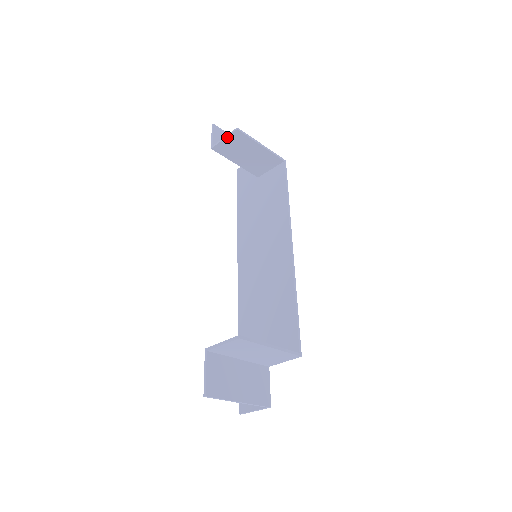
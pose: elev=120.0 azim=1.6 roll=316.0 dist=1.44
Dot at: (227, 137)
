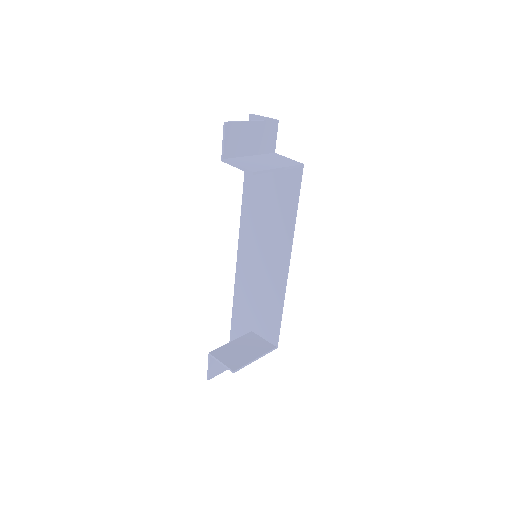
Dot at: (240, 169)
